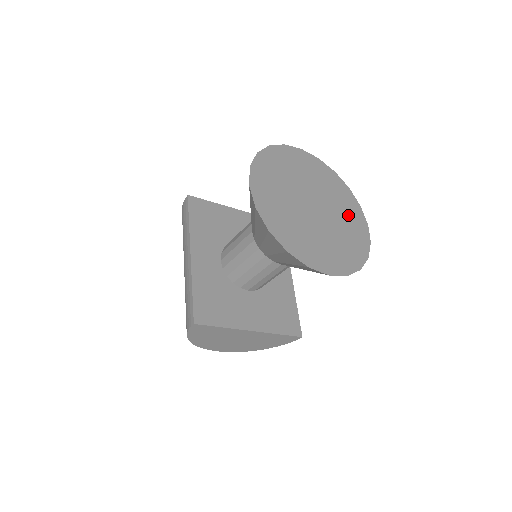
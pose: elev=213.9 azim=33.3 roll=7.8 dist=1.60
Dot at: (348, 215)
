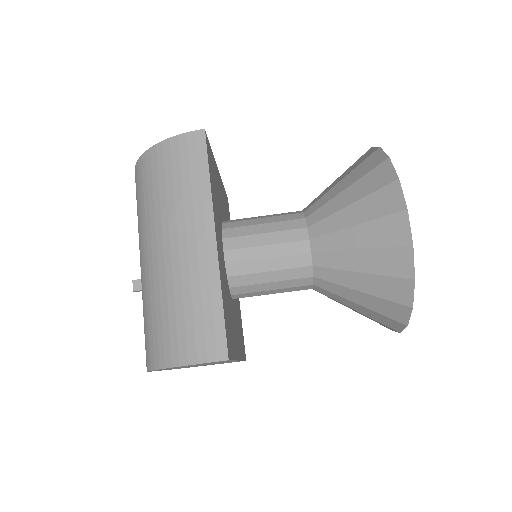
Dot at: occluded
